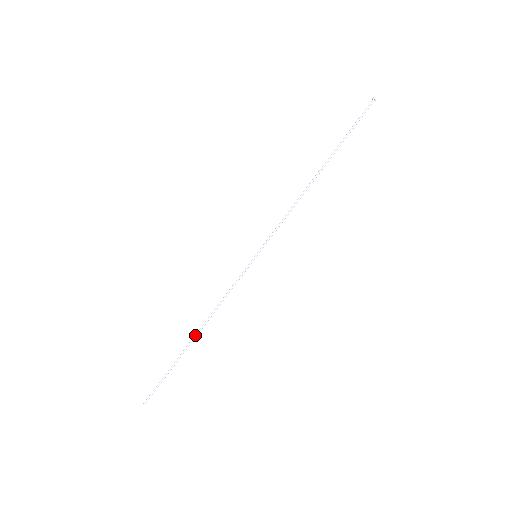
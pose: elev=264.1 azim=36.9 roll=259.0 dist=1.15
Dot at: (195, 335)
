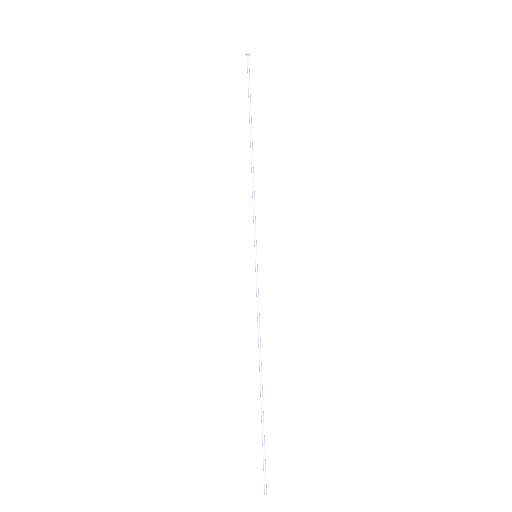
Dot at: occluded
